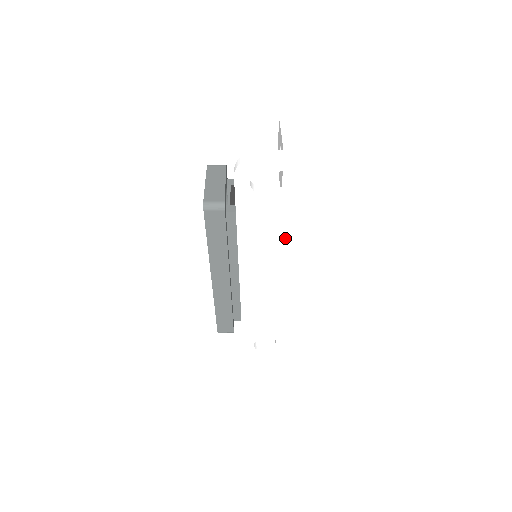
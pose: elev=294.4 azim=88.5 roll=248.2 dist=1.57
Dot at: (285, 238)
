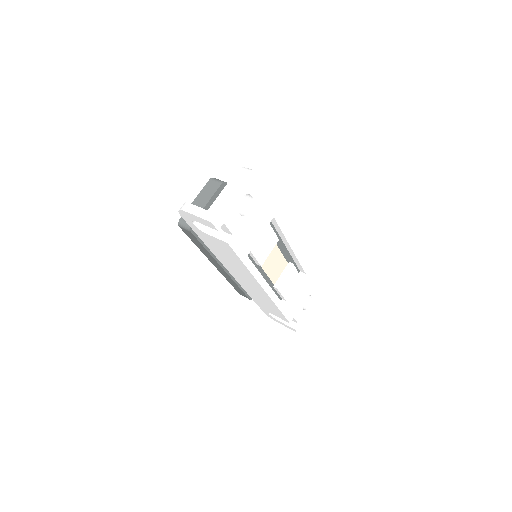
Dot at: (241, 265)
